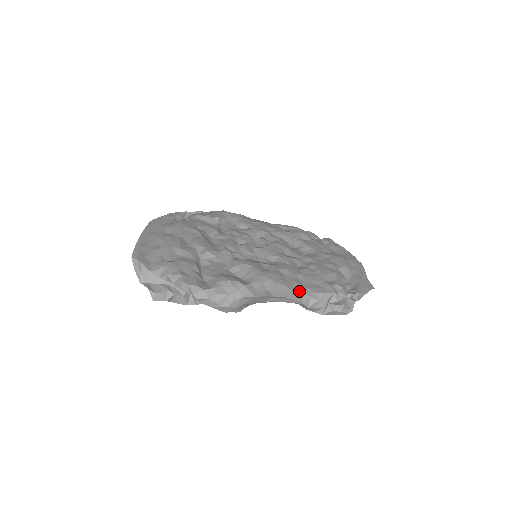
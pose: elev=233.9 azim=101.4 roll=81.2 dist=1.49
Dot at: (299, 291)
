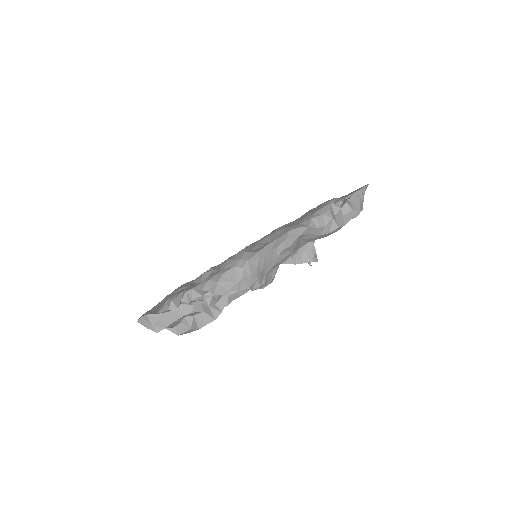
Dot at: (298, 224)
